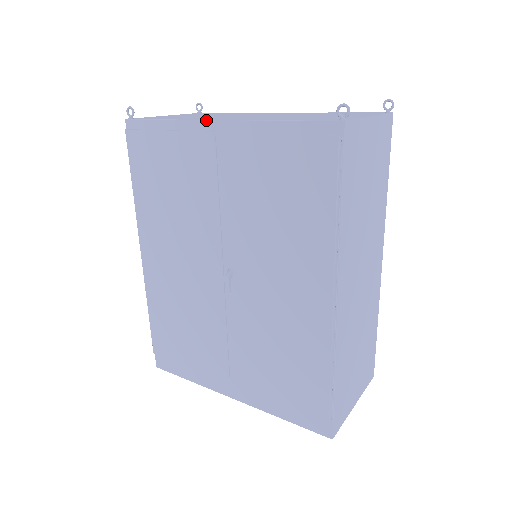
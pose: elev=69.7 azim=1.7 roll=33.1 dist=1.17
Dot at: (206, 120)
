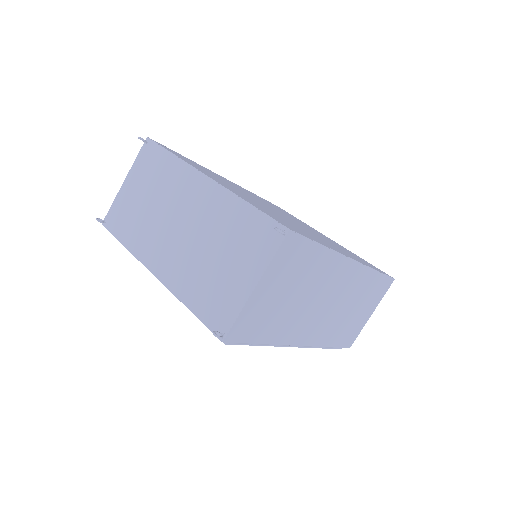
Dot at: occluded
